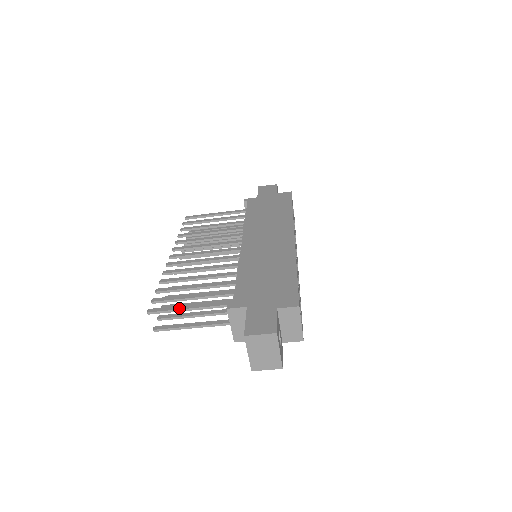
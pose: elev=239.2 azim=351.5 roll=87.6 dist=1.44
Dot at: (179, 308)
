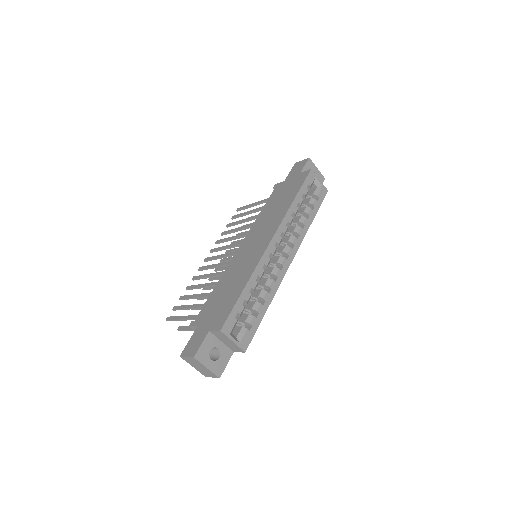
Dot at: (178, 318)
